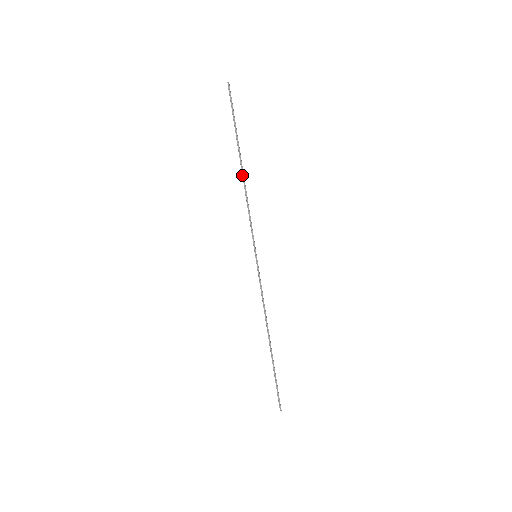
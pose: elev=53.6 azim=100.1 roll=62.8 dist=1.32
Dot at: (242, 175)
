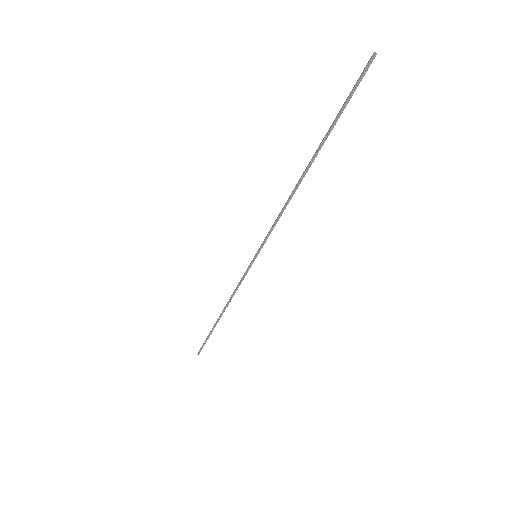
Dot at: (300, 179)
